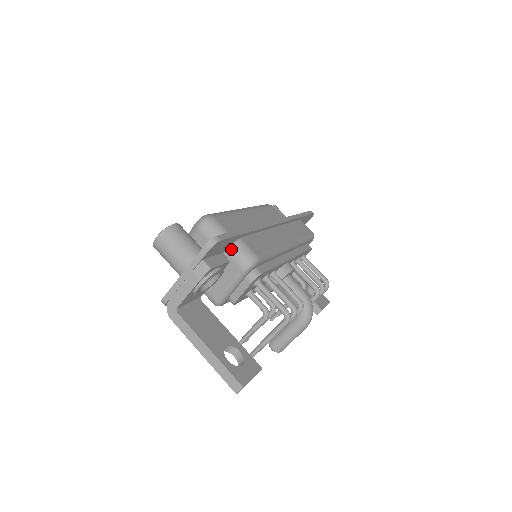
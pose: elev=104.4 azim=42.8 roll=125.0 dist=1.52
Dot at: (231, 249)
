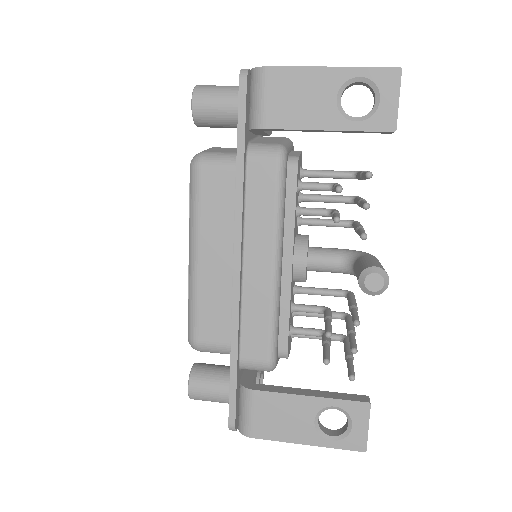
Dot at: occluded
